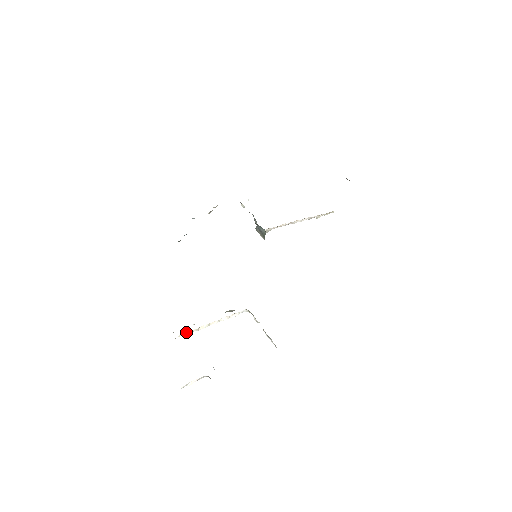
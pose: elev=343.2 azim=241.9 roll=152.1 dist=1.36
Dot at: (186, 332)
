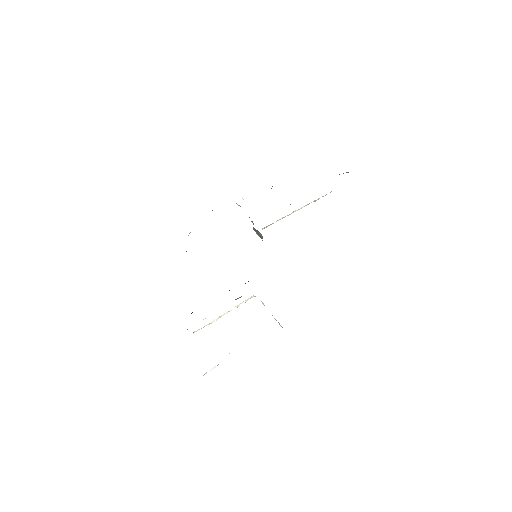
Dot at: occluded
